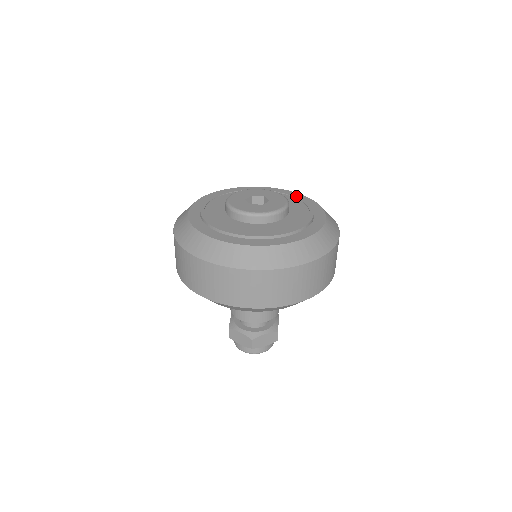
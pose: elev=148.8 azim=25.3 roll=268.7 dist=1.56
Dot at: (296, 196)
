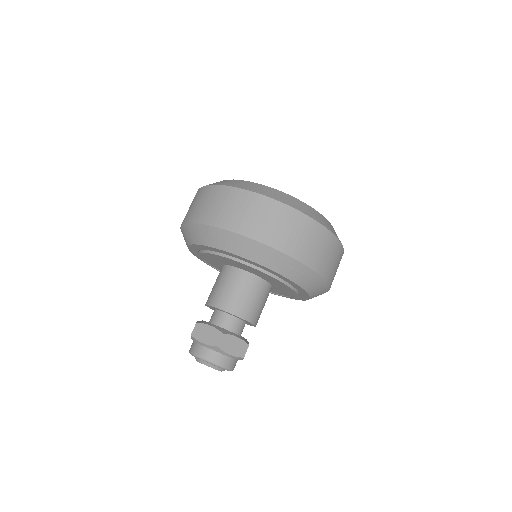
Dot at: occluded
